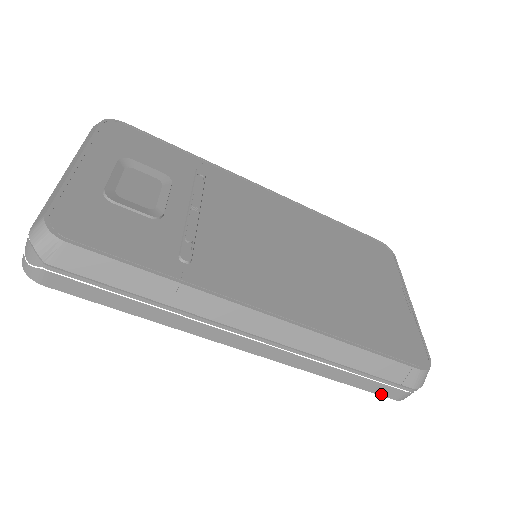
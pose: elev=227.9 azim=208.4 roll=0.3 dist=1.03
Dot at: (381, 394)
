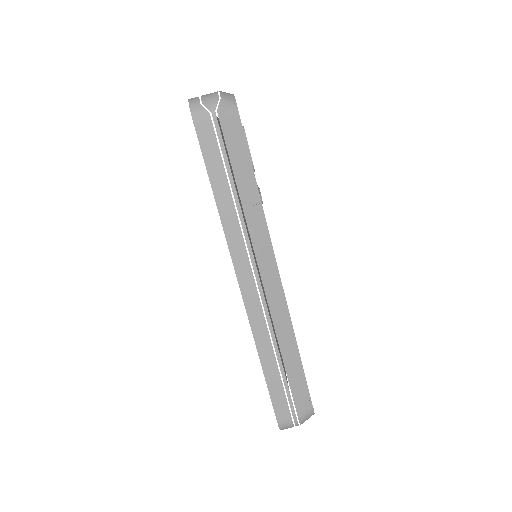
Dot at: (275, 408)
